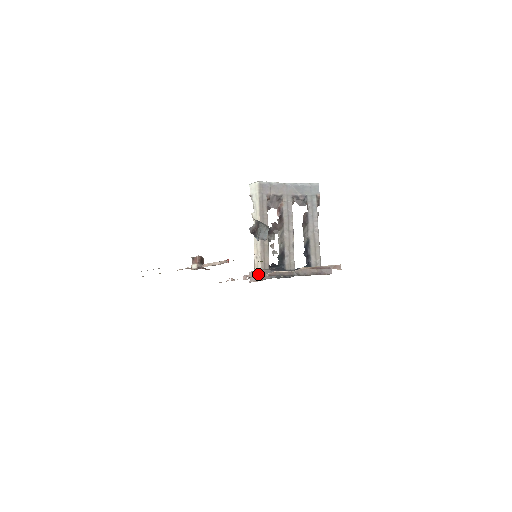
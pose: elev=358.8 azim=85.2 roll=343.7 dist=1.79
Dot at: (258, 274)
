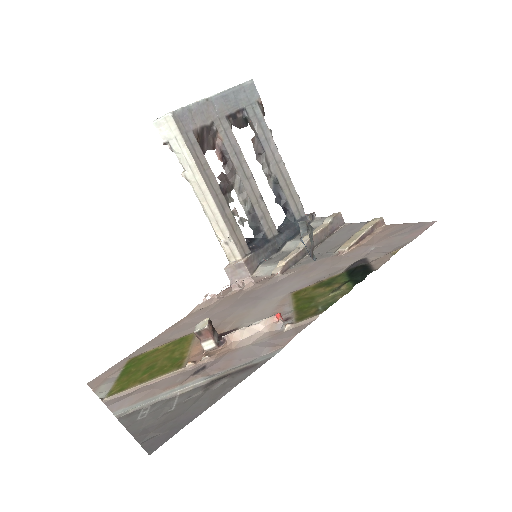
Dot at: (242, 268)
